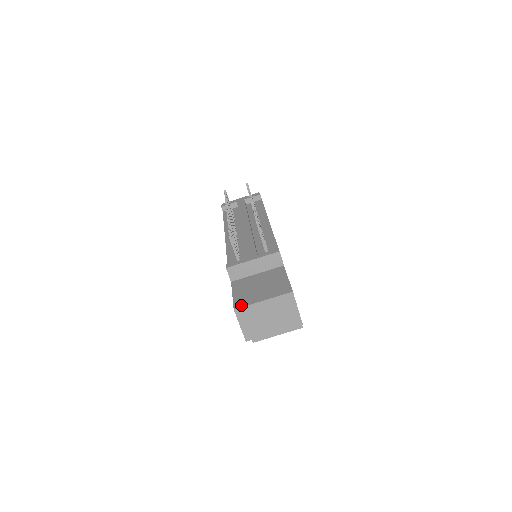
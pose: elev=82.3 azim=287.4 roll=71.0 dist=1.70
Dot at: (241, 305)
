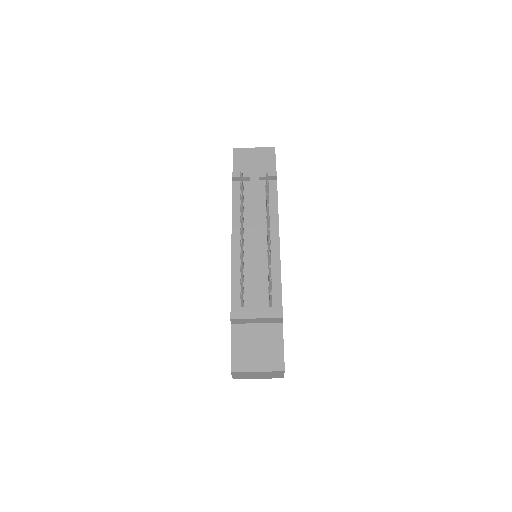
Dot at: (238, 369)
